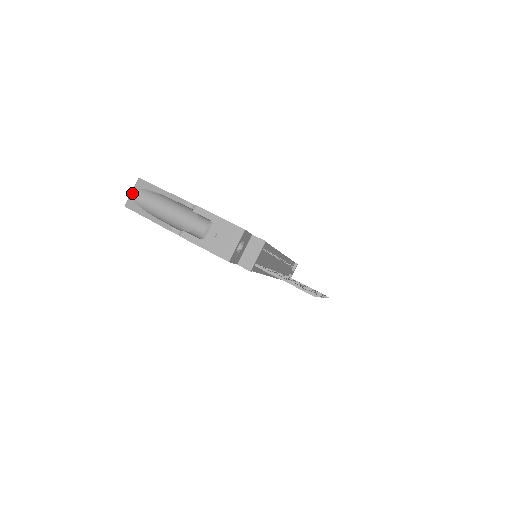
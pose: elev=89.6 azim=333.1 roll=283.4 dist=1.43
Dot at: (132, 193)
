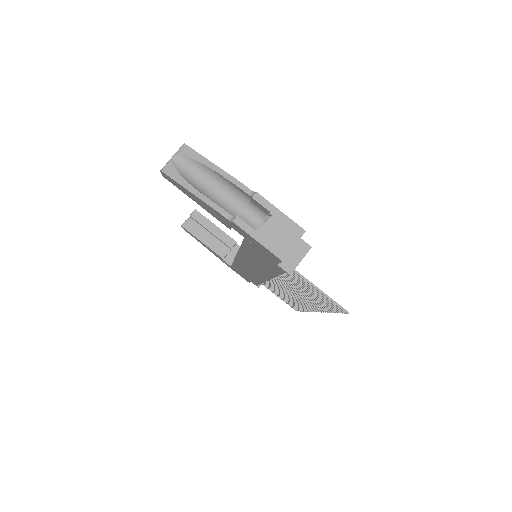
Dot at: (173, 158)
